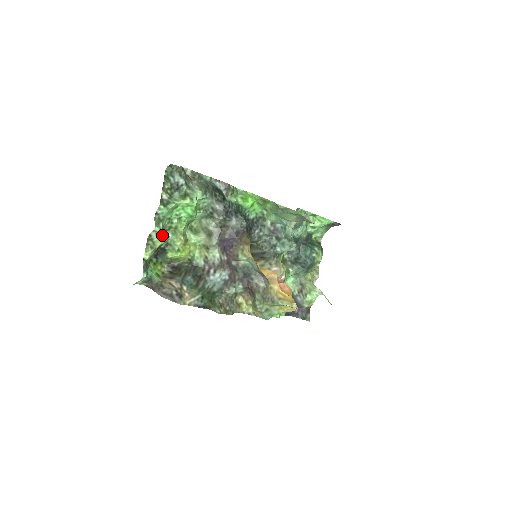
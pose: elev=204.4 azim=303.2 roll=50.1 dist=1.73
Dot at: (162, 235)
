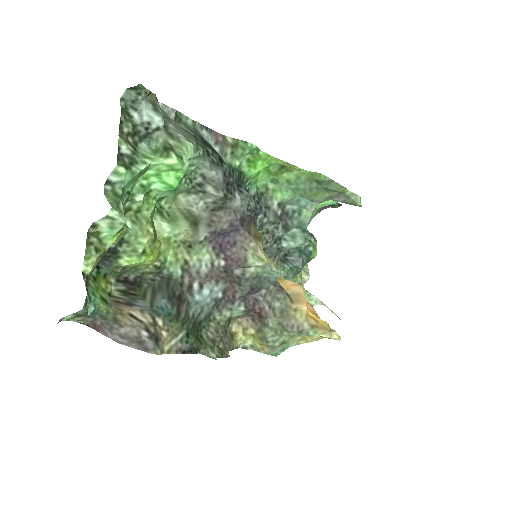
Dot at: (123, 226)
